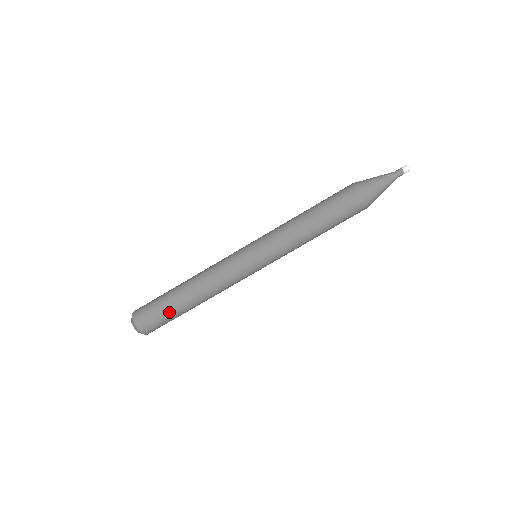
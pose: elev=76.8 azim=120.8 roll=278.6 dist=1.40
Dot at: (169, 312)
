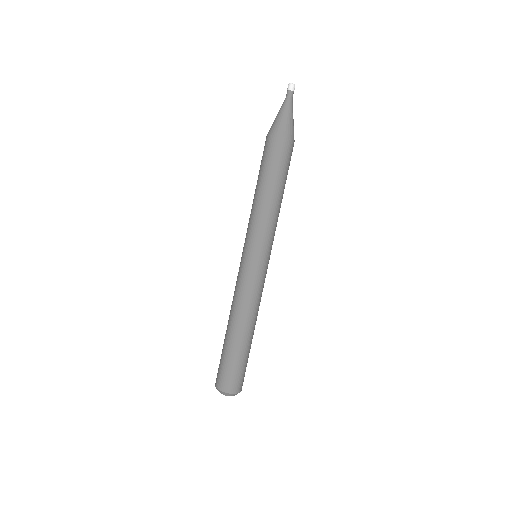
Dot at: (241, 359)
